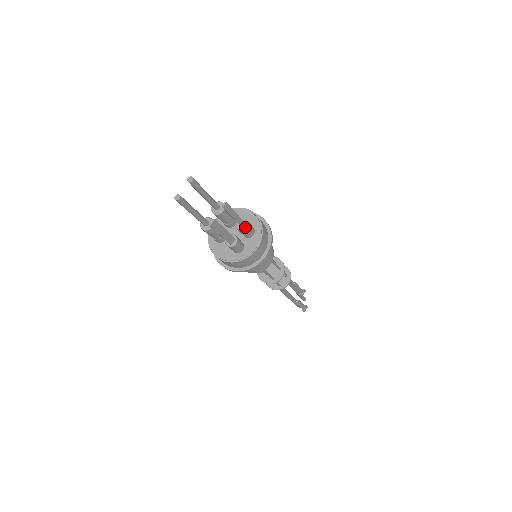
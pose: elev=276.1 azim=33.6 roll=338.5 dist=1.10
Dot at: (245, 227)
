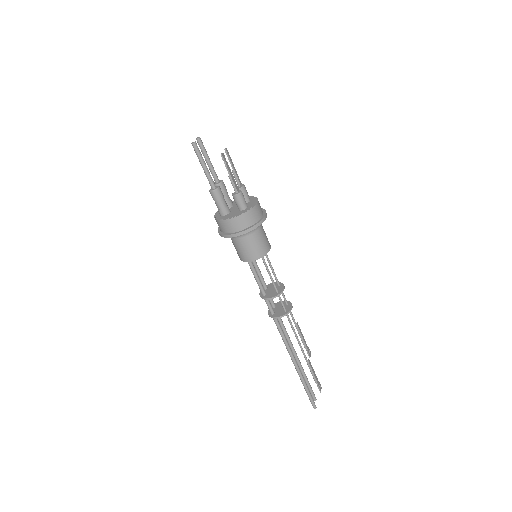
Dot at: (243, 185)
